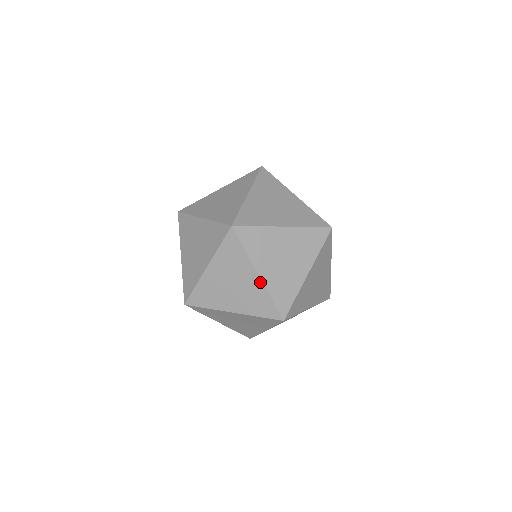
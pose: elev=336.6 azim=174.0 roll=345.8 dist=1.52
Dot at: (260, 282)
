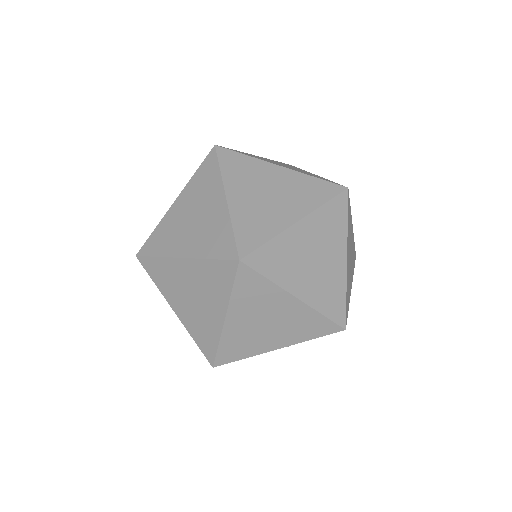
Dot at: (345, 269)
